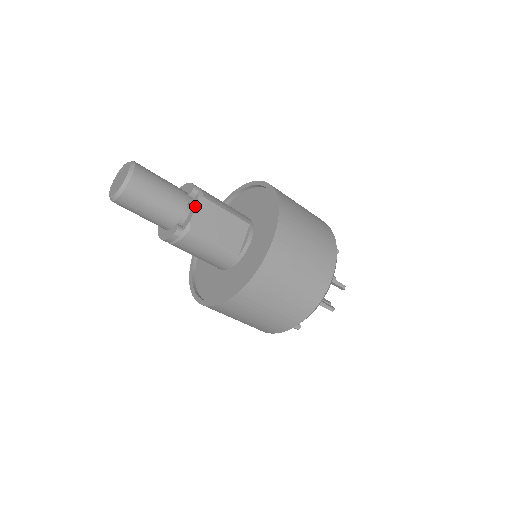
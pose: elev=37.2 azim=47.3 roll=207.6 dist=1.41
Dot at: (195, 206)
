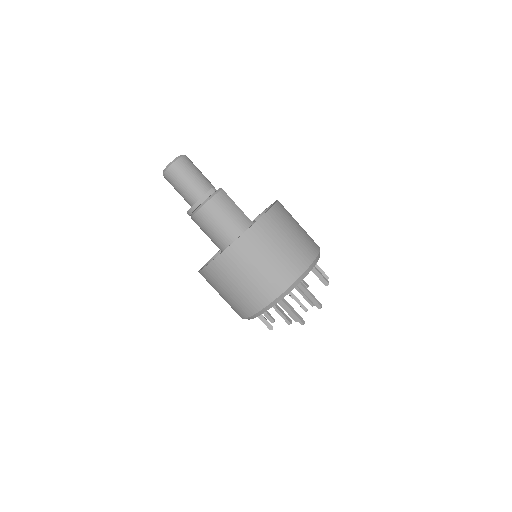
Dot at: occluded
